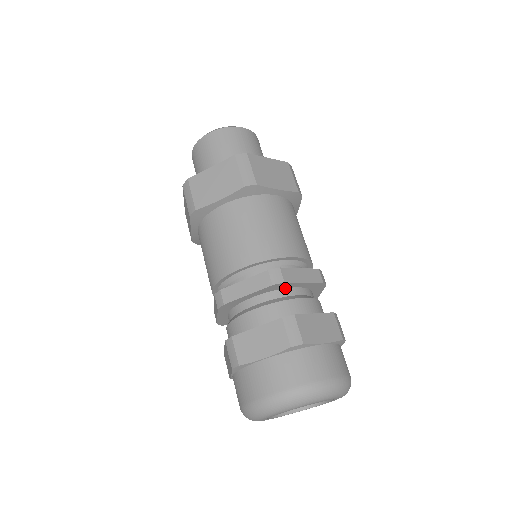
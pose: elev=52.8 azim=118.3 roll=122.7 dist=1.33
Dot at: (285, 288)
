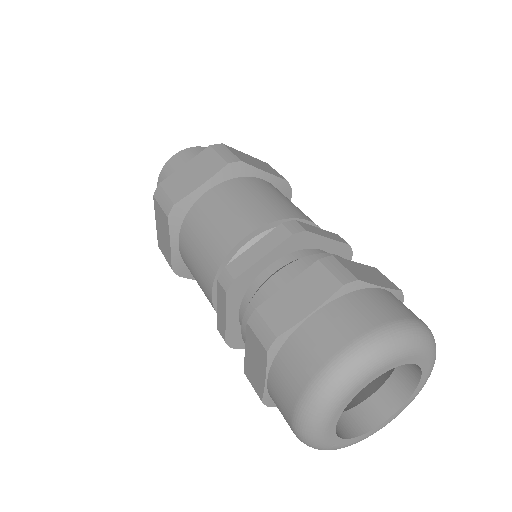
Dot at: (254, 279)
